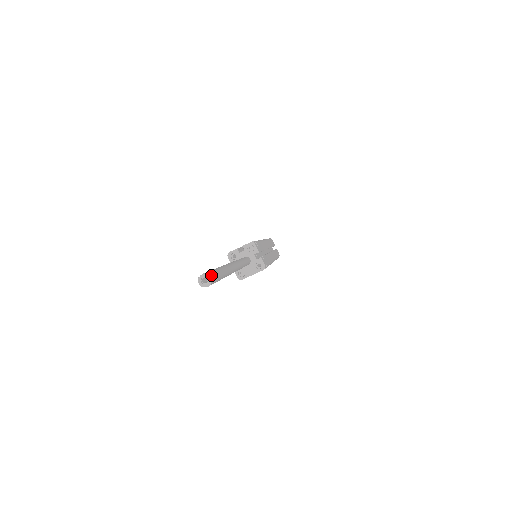
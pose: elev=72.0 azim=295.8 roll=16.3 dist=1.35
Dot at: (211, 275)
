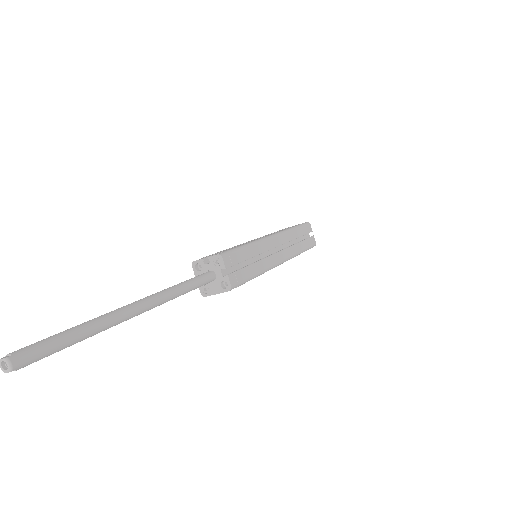
Dot at: (18, 357)
